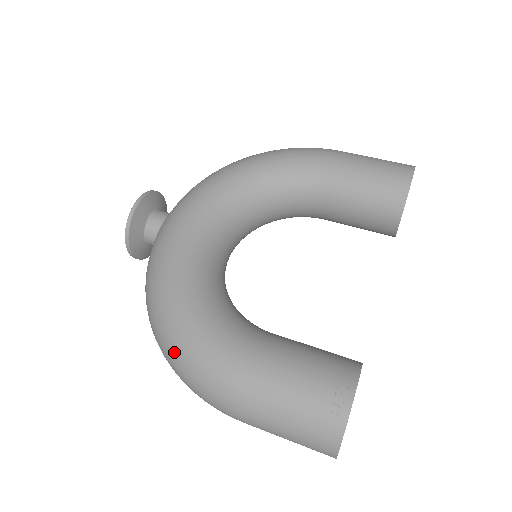
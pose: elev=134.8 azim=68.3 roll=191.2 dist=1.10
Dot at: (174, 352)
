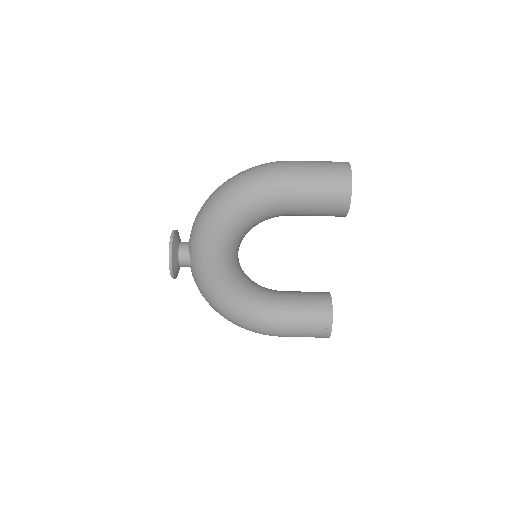
Dot at: occluded
